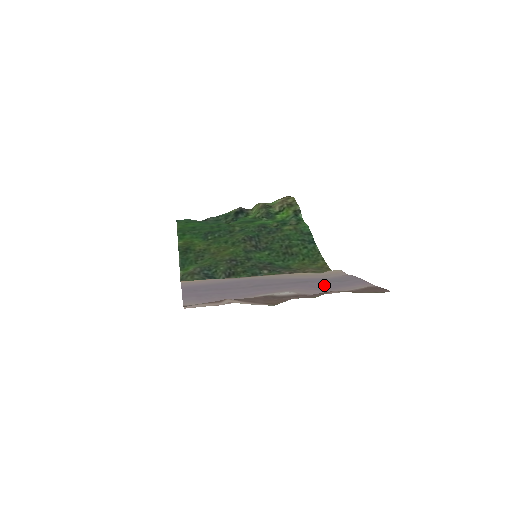
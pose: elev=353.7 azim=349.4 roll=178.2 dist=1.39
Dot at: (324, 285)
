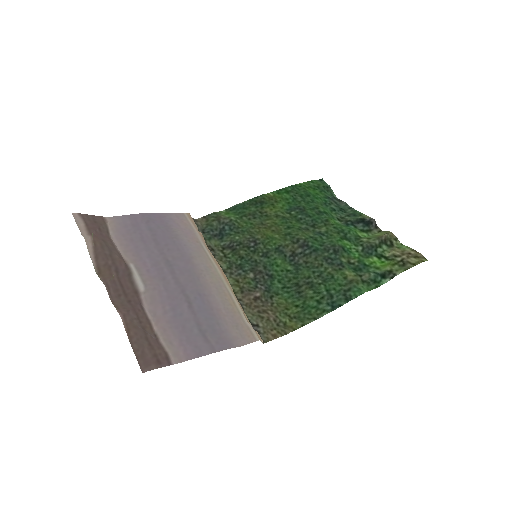
Dot at: (181, 318)
